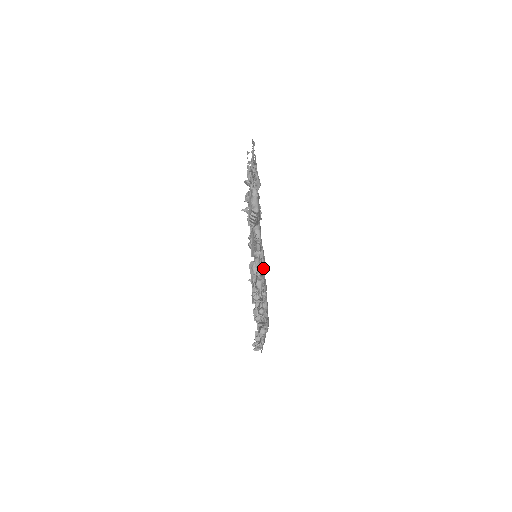
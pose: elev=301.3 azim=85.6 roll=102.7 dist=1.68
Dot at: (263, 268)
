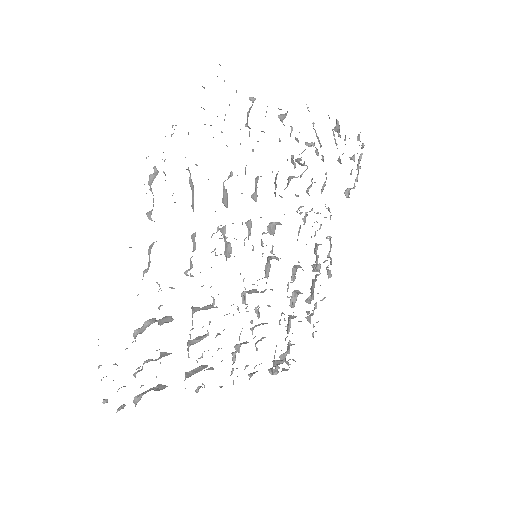
Dot at: occluded
